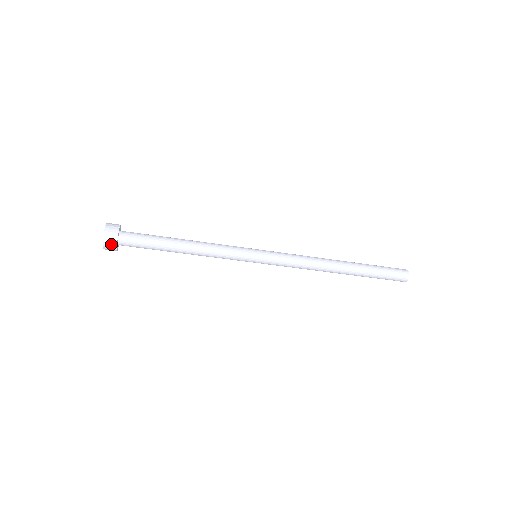
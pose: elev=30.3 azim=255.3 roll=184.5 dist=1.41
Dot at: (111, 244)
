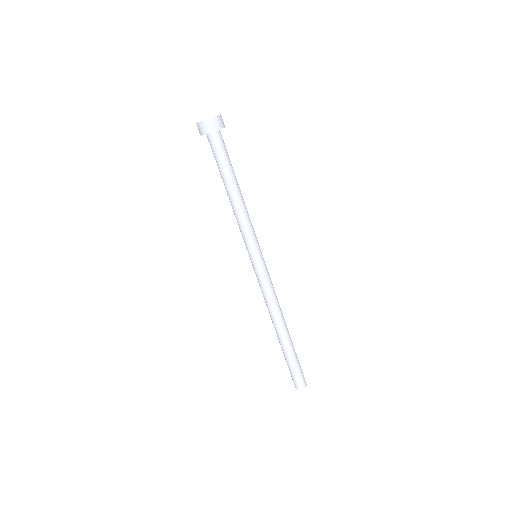
Dot at: (218, 124)
